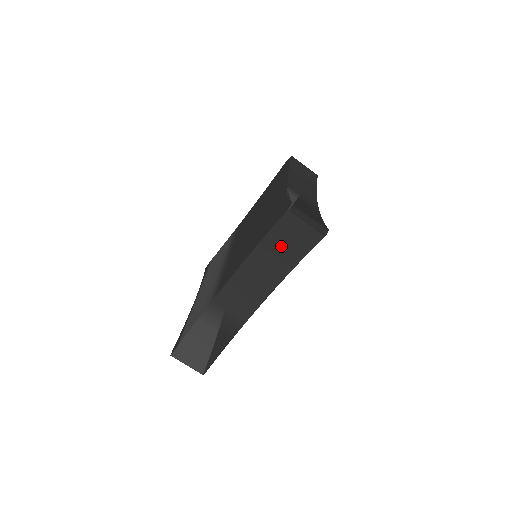
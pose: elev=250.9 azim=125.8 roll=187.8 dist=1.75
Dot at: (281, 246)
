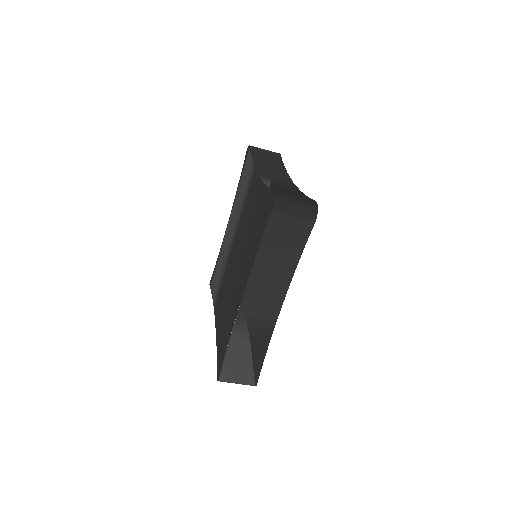
Dot at: occluded
